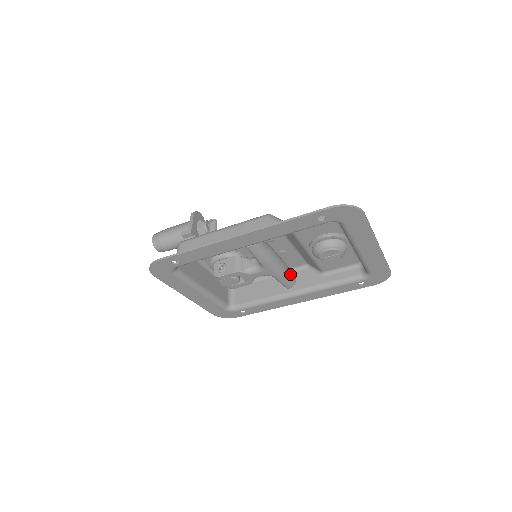
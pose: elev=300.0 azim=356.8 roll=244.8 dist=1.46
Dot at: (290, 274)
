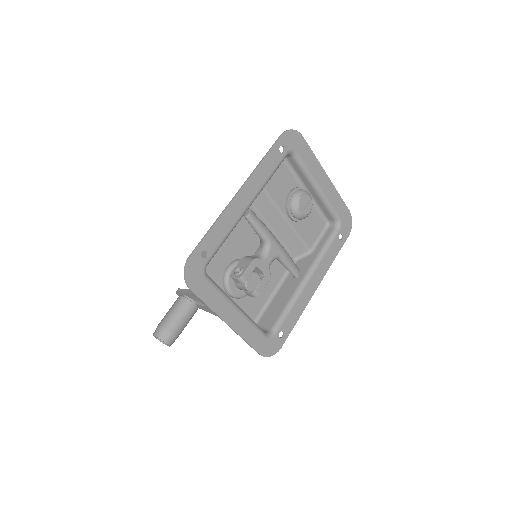
Dot at: occluded
